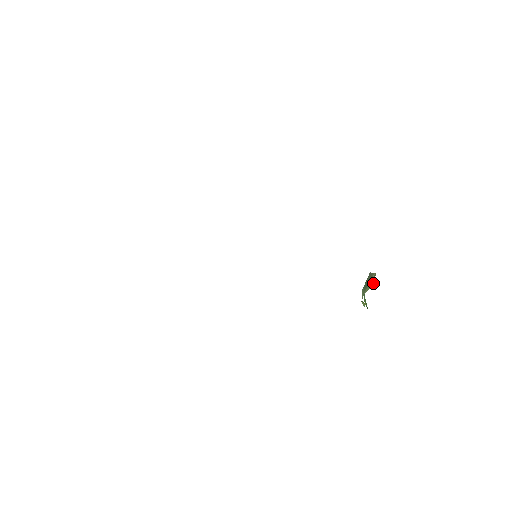
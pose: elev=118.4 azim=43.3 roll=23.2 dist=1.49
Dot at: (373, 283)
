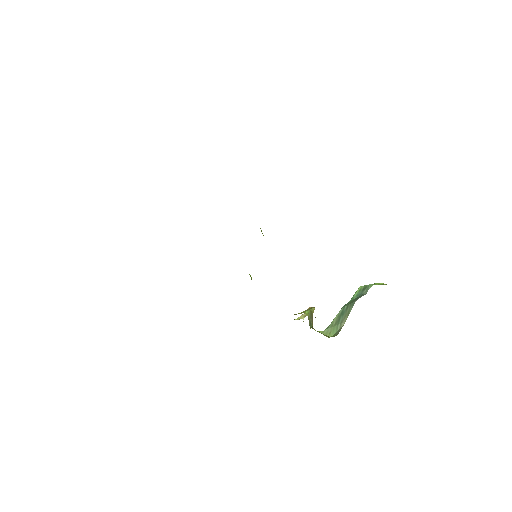
Dot at: (335, 333)
